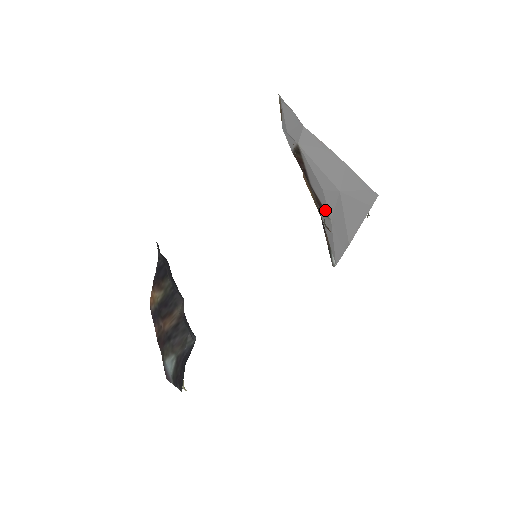
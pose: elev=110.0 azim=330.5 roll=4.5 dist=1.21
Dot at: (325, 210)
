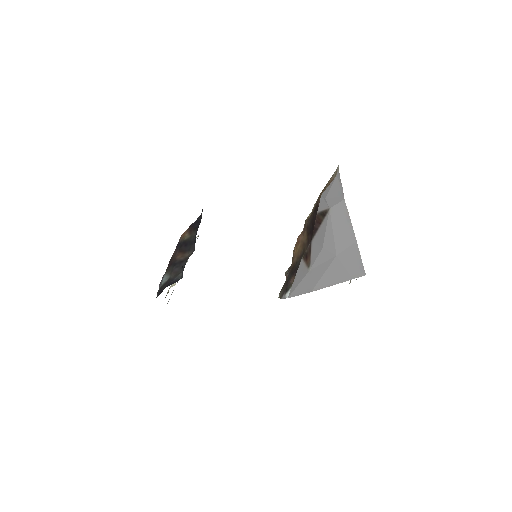
Dot at: (310, 262)
